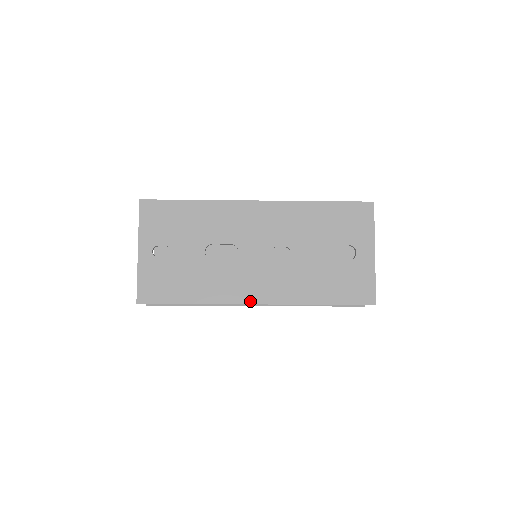
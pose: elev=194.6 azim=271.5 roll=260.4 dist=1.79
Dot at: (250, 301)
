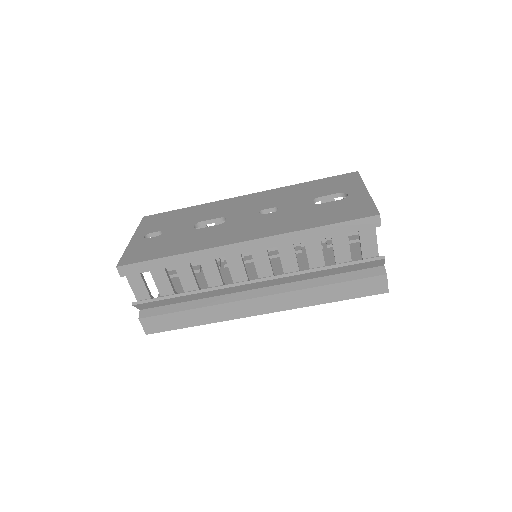
Dot at: (235, 241)
